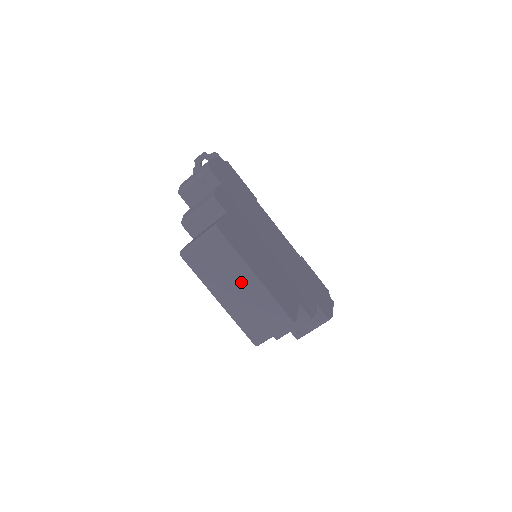
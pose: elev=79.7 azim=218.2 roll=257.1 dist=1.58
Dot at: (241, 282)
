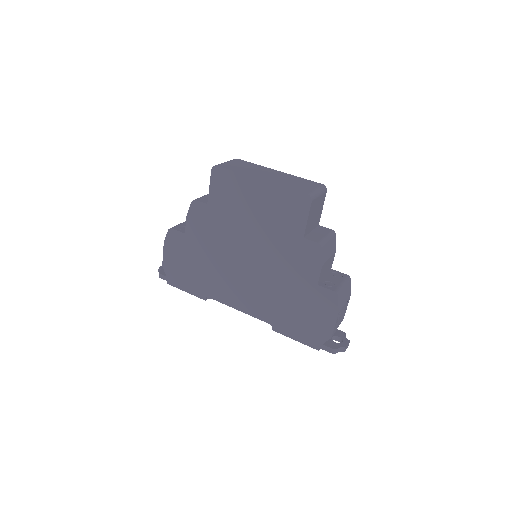
Dot at: (270, 173)
